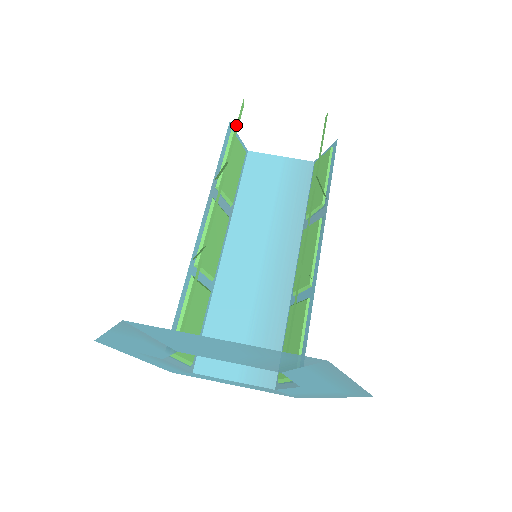
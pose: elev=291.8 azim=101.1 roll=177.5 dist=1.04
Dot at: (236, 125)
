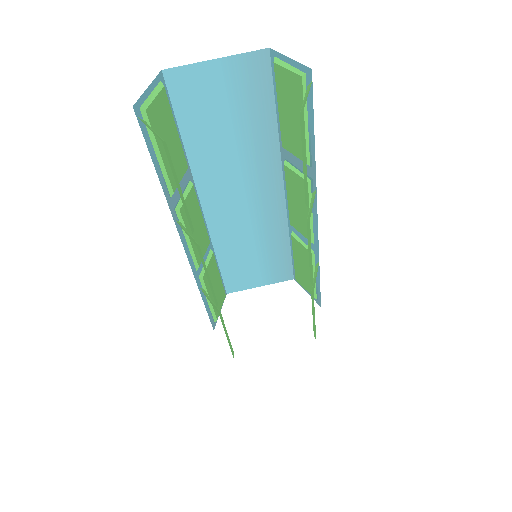
Dot at: occluded
